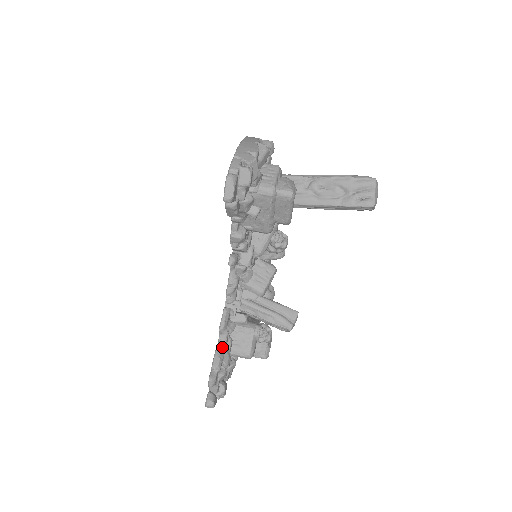
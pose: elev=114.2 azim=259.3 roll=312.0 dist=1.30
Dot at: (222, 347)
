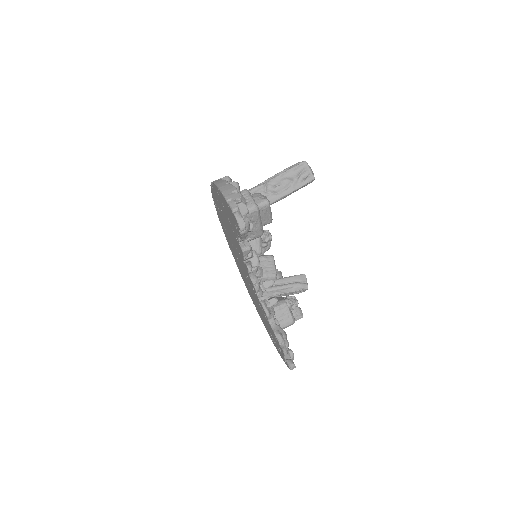
Dot at: (275, 327)
